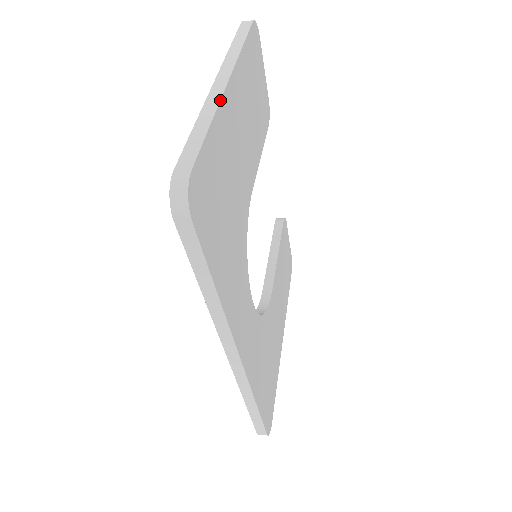
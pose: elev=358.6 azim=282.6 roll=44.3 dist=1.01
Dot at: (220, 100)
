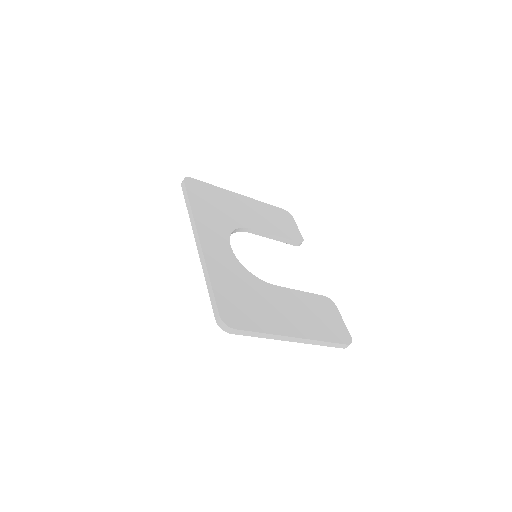
Dot at: (227, 190)
